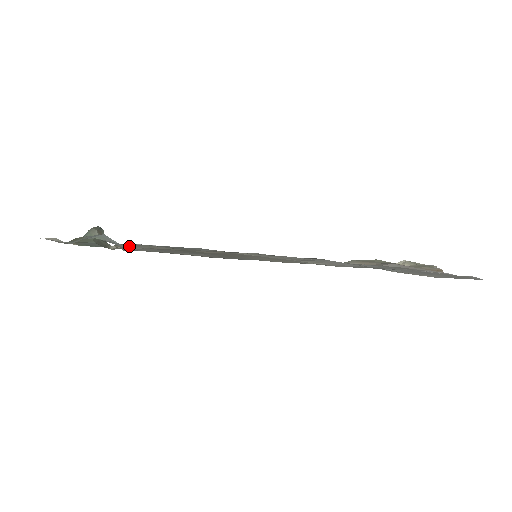
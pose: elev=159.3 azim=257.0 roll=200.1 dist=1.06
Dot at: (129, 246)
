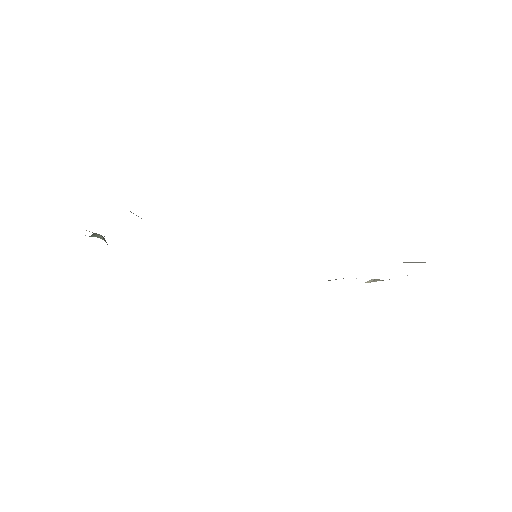
Dot at: occluded
